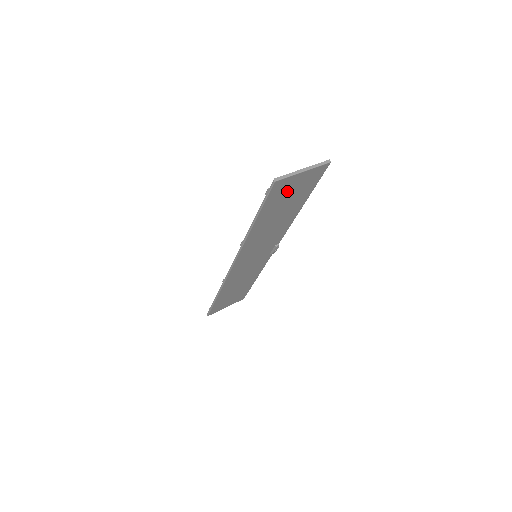
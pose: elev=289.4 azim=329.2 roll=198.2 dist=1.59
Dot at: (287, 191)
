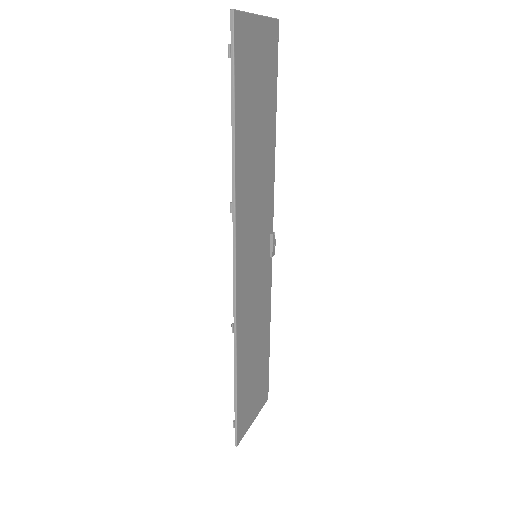
Dot at: (252, 61)
